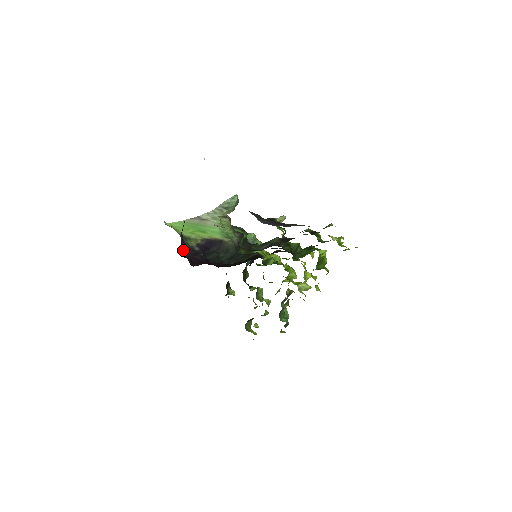
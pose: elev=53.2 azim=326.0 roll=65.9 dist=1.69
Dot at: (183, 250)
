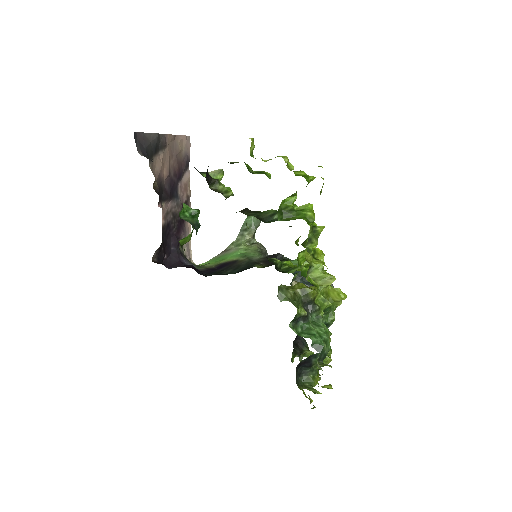
Dot at: (173, 265)
